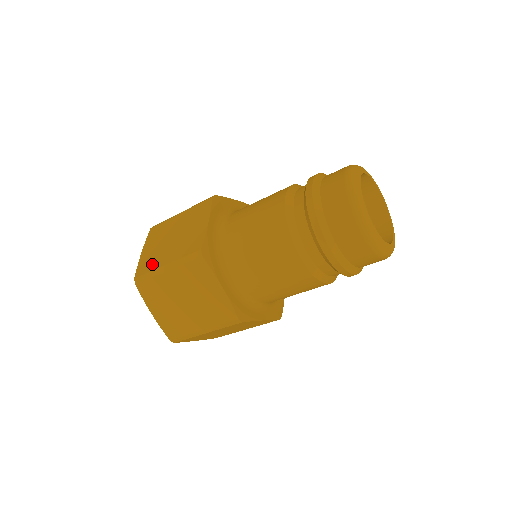
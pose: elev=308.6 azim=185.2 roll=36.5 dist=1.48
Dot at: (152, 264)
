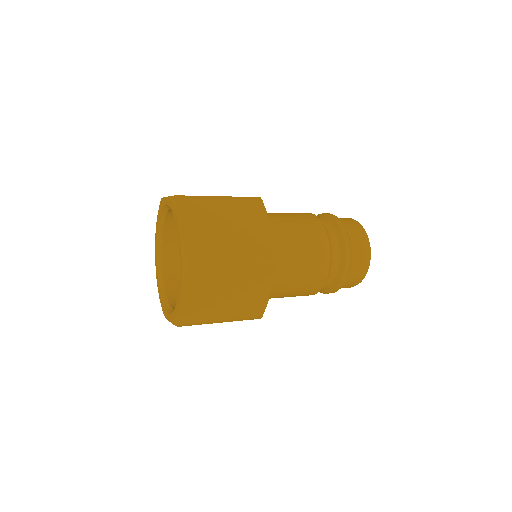
Dot at: (210, 252)
